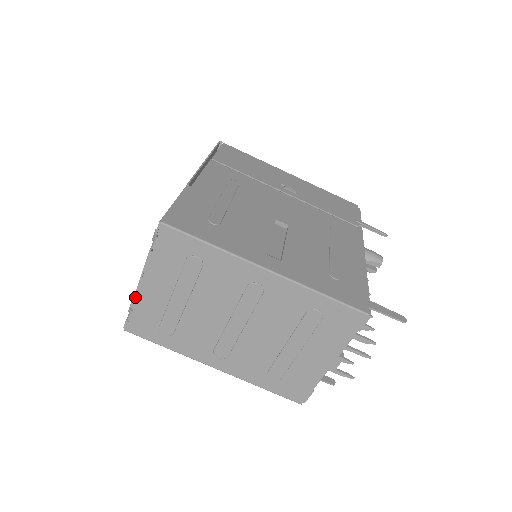
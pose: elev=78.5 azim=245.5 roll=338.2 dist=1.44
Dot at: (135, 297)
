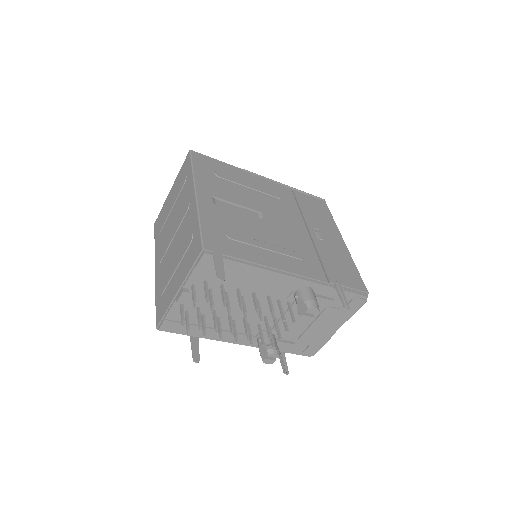
Dot at: (166, 200)
